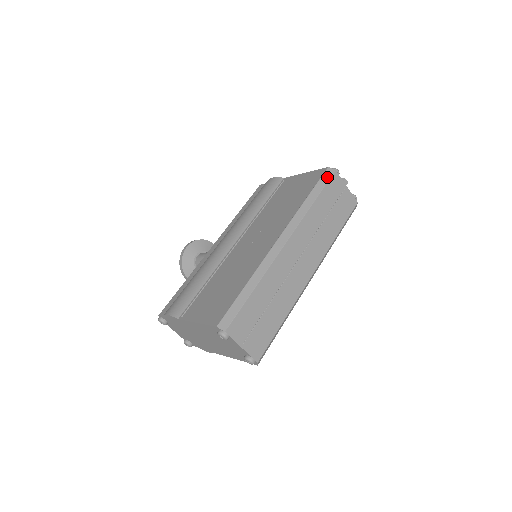
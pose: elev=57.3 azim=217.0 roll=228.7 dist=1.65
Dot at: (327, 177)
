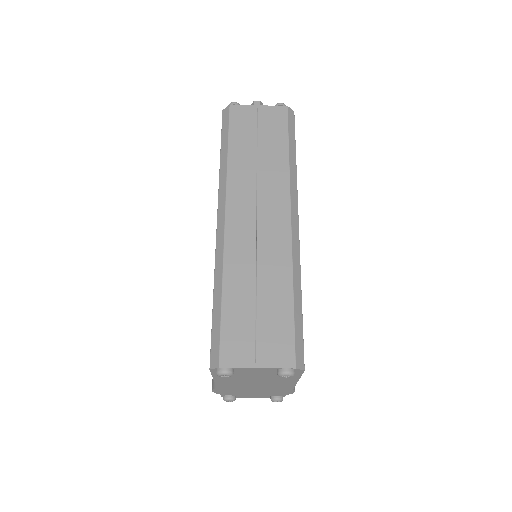
Dot at: (226, 119)
